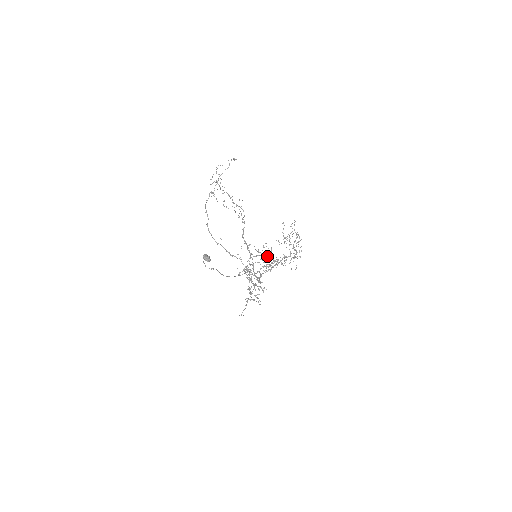
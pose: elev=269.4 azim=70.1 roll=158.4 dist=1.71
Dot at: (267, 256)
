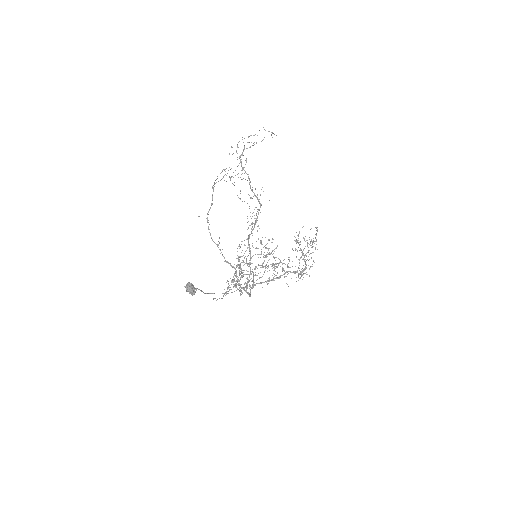
Dot at: occluded
